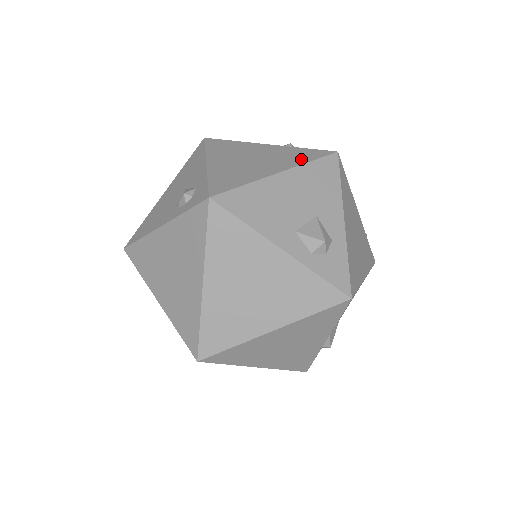
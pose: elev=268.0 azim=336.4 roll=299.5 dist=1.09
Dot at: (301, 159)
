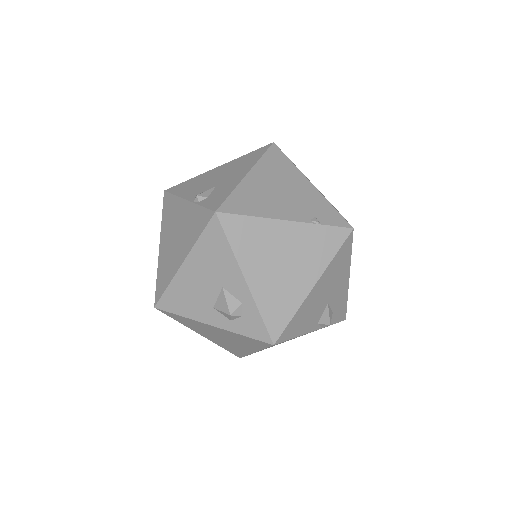
Dot at: (195, 234)
